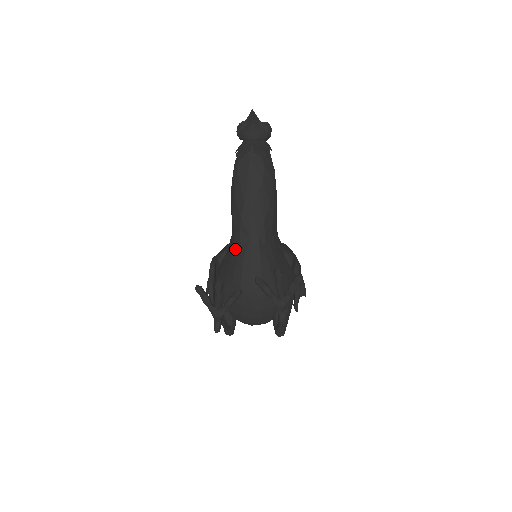
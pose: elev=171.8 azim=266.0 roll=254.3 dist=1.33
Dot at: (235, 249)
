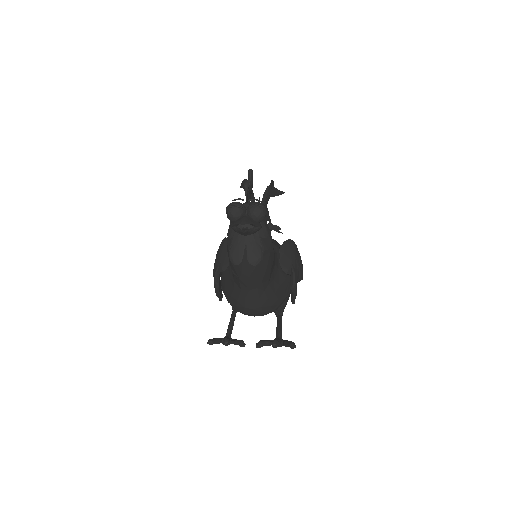
Dot at: (236, 287)
